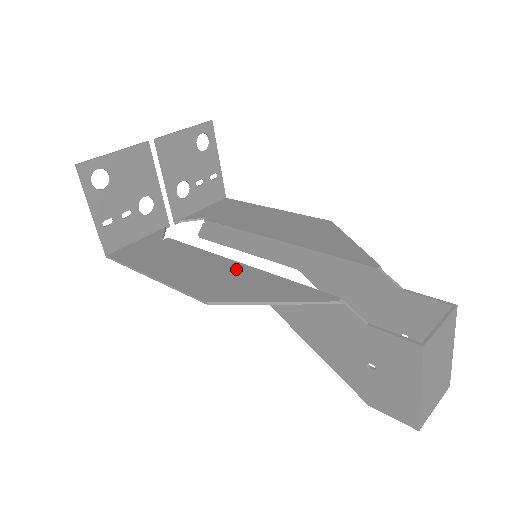
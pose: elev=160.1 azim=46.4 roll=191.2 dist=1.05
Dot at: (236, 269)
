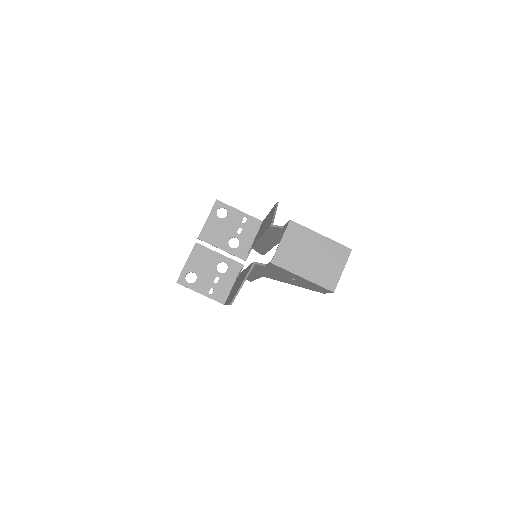
Dot at: occluded
